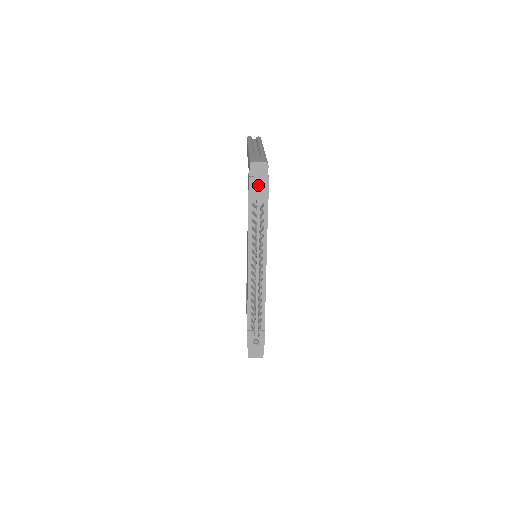
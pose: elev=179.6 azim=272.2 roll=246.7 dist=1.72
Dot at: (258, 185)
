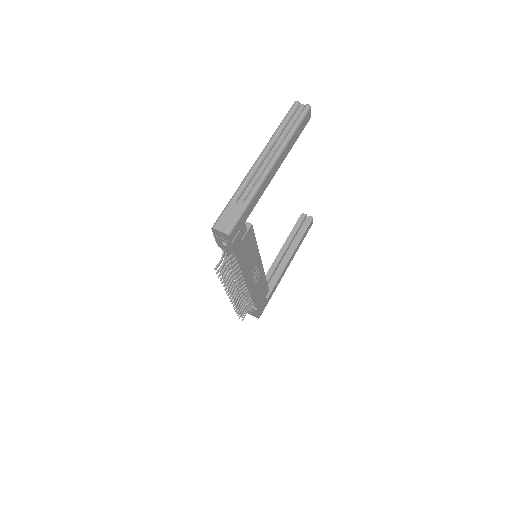
Dot at: occluded
